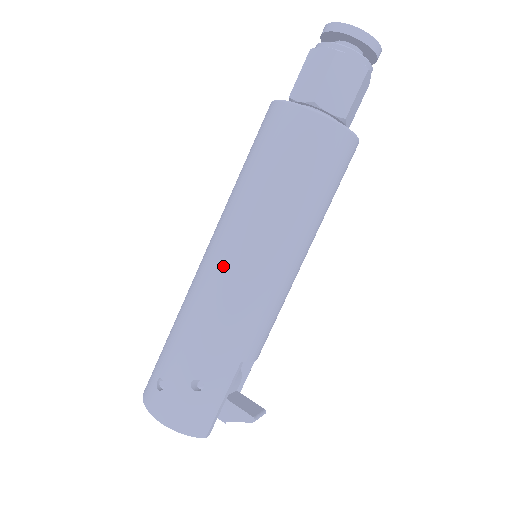
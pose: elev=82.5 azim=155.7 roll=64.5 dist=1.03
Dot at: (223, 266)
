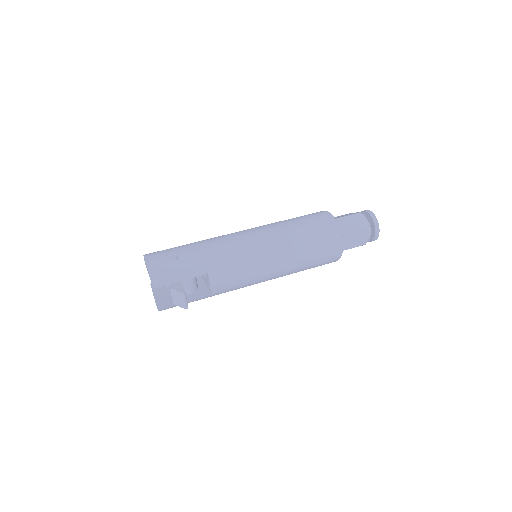
Dot at: (243, 232)
